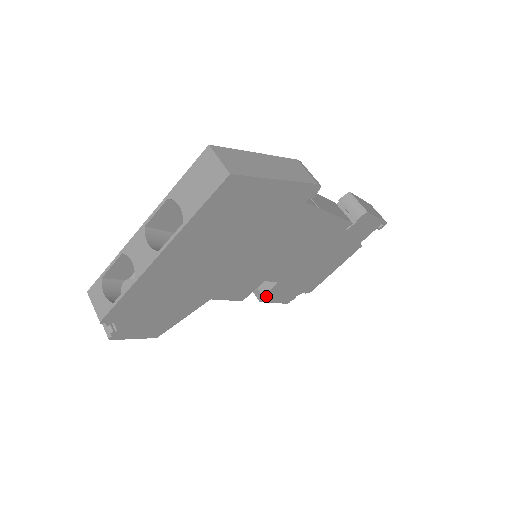
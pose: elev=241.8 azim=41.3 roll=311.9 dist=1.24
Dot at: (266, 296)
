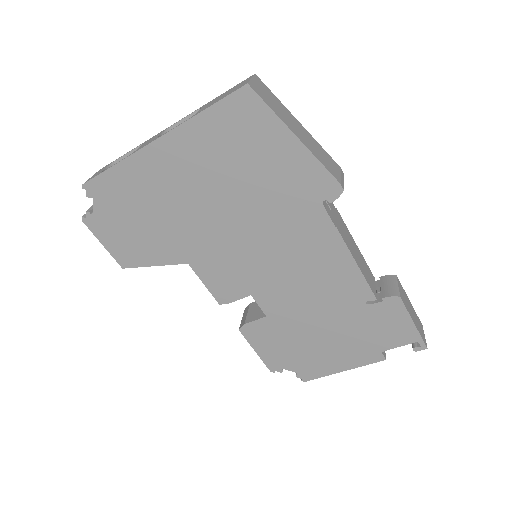
Dot at: (248, 327)
